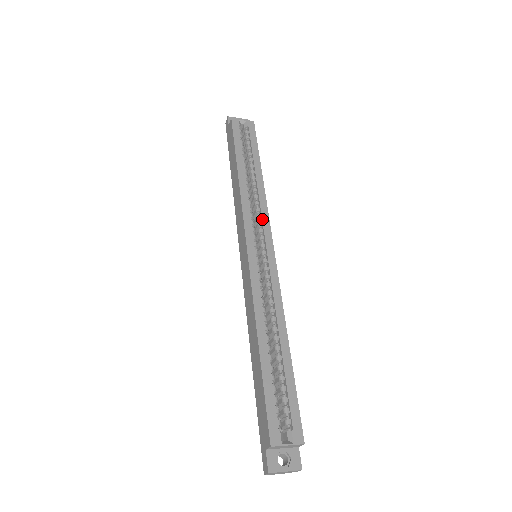
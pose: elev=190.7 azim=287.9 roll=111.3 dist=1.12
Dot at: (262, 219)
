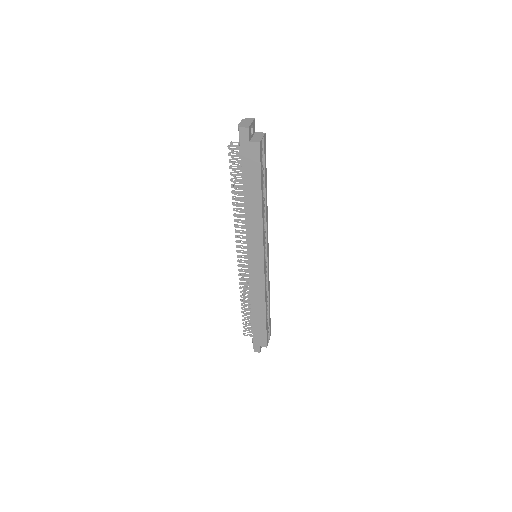
Dot at: (267, 235)
